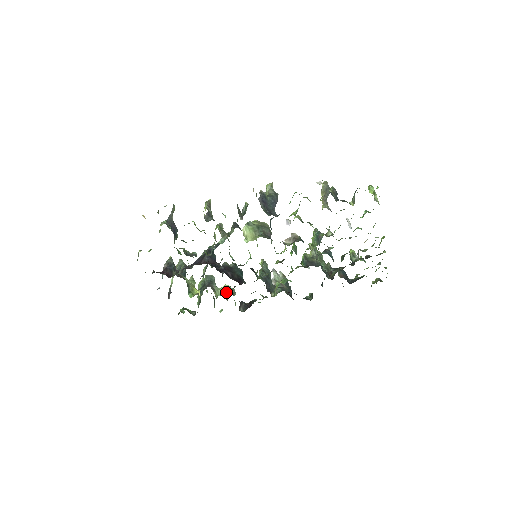
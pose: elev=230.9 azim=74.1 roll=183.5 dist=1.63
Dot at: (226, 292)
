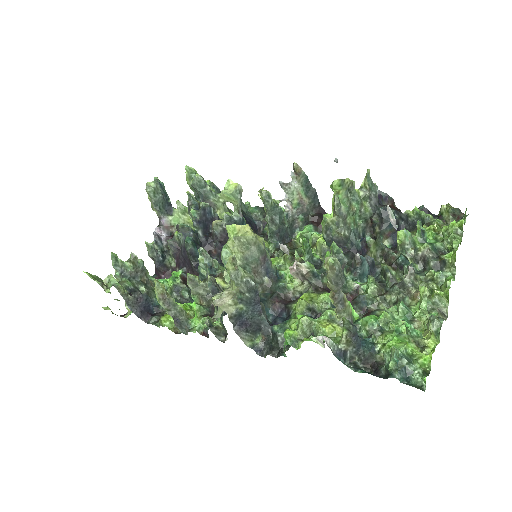
Dot at: (230, 202)
